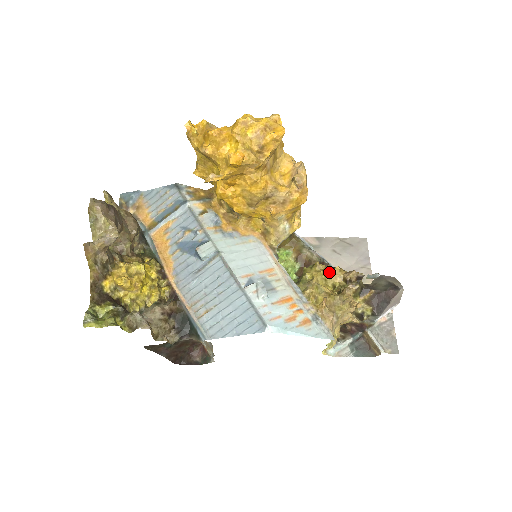
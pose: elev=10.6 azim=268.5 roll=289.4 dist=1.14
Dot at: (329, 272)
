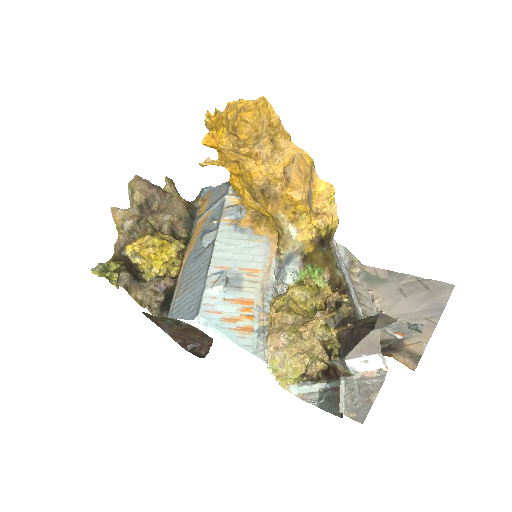
Dot at: (318, 291)
